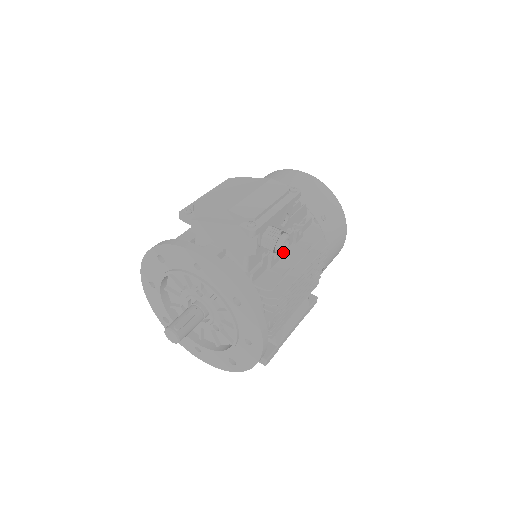
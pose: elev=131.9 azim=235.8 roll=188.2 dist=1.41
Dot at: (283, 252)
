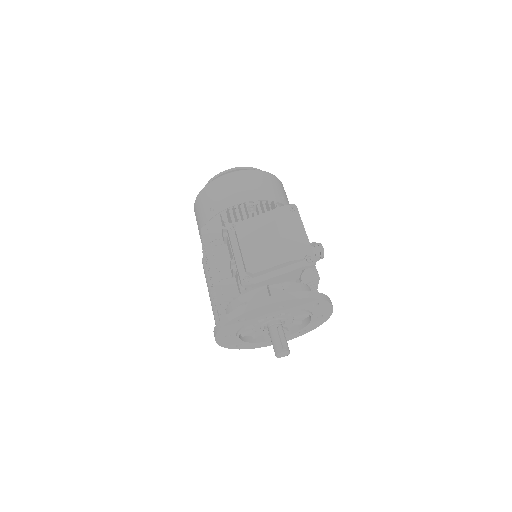
Dot at: occluded
